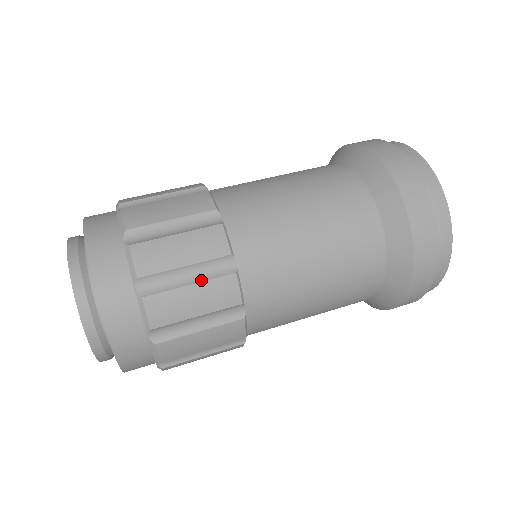
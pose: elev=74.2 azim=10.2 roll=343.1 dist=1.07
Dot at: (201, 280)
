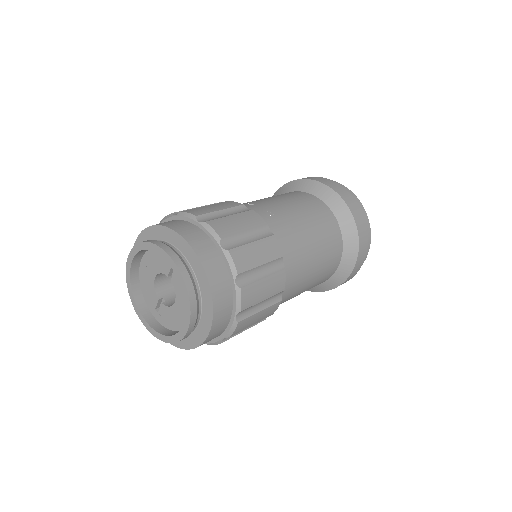
Dot at: (266, 307)
